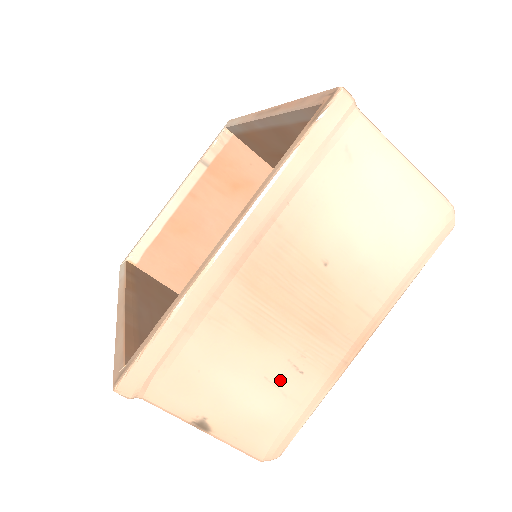
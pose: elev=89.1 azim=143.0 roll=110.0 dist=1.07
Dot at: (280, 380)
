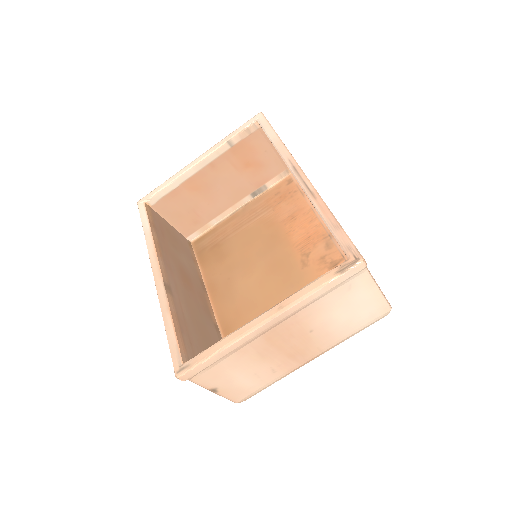
Dot at: (262, 375)
